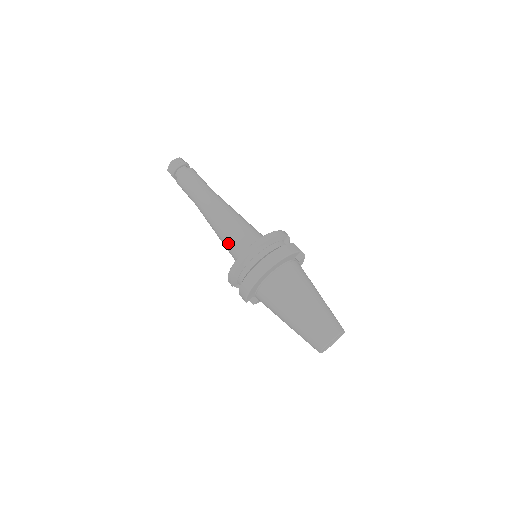
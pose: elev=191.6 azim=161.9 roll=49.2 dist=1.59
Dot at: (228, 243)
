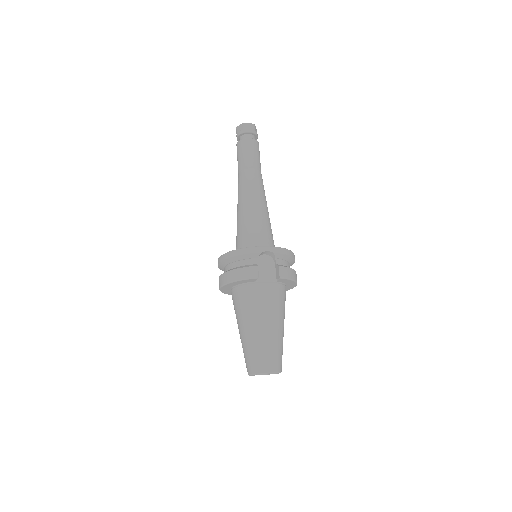
Dot at: occluded
